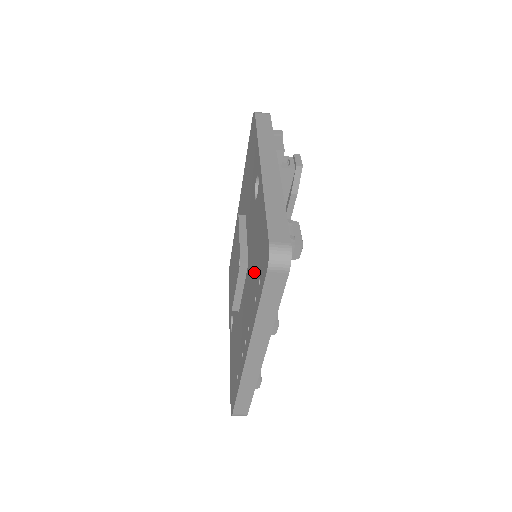
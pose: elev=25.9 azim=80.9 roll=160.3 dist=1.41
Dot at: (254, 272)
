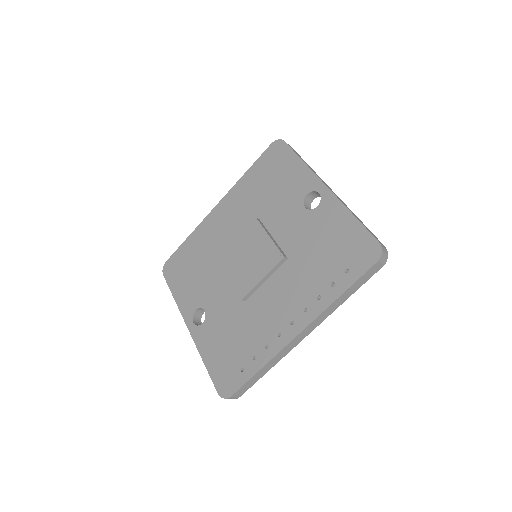
Dot at: (321, 264)
